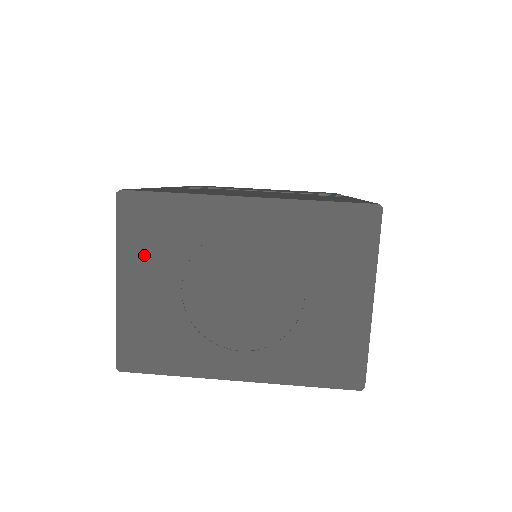
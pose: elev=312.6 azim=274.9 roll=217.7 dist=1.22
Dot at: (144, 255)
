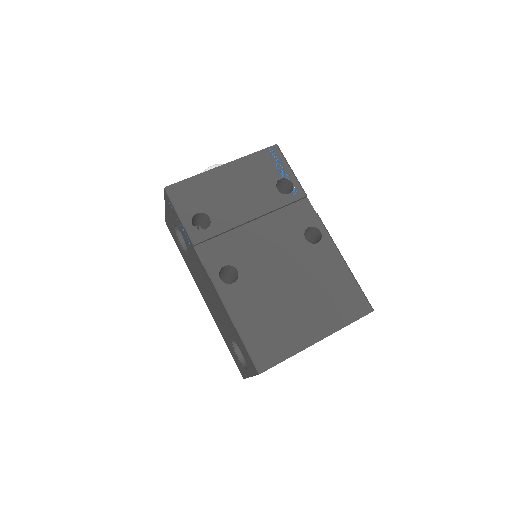
Dot at: occluded
